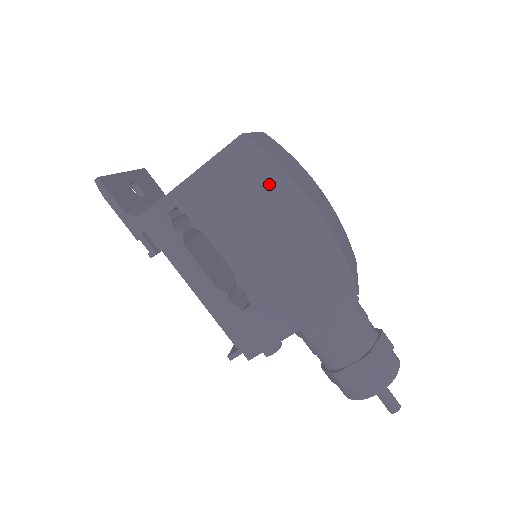
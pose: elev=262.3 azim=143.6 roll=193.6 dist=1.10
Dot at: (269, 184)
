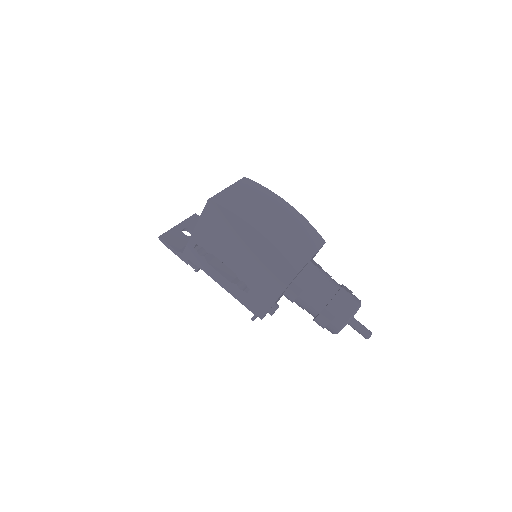
Dot at: (230, 223)
